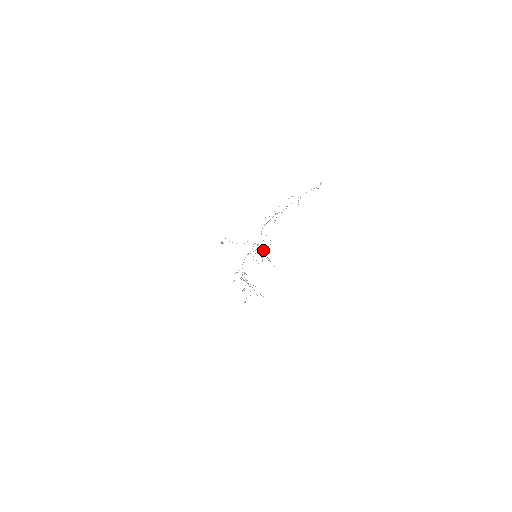
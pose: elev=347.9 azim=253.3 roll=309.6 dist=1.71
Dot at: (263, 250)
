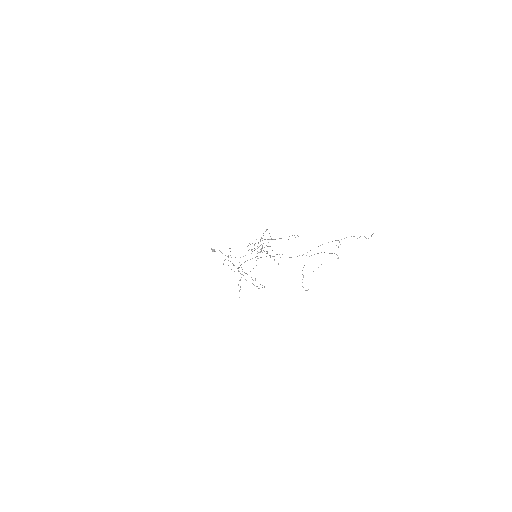
Dot at: occluded
